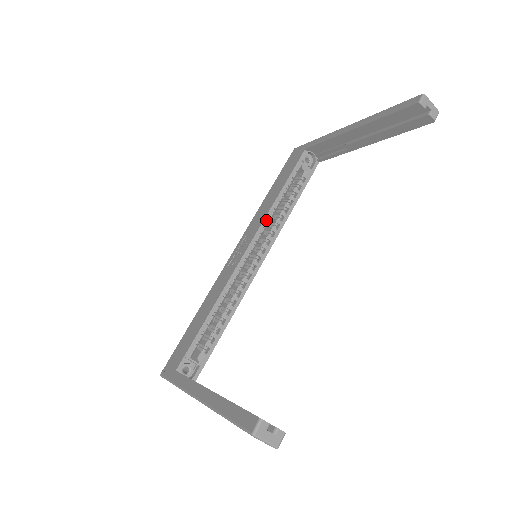
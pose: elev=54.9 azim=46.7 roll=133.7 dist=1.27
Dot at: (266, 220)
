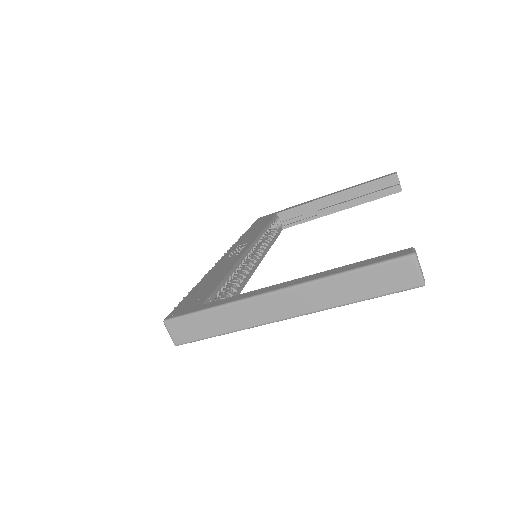
Dot at: (259, 237)
